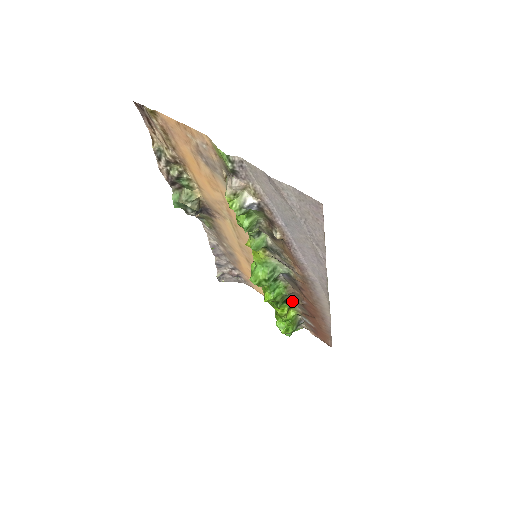
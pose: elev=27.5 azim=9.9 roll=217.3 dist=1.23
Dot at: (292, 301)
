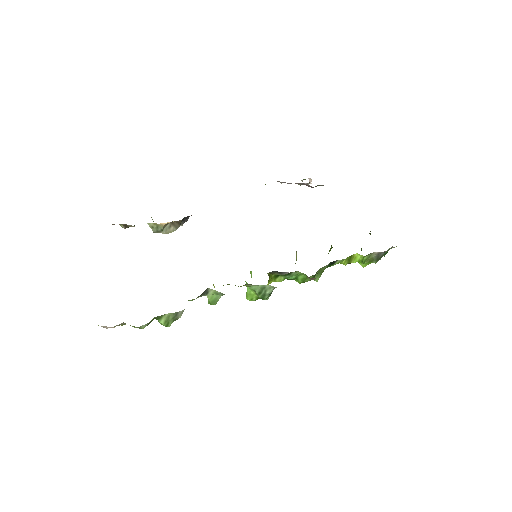
Dot at: (342, 260)
